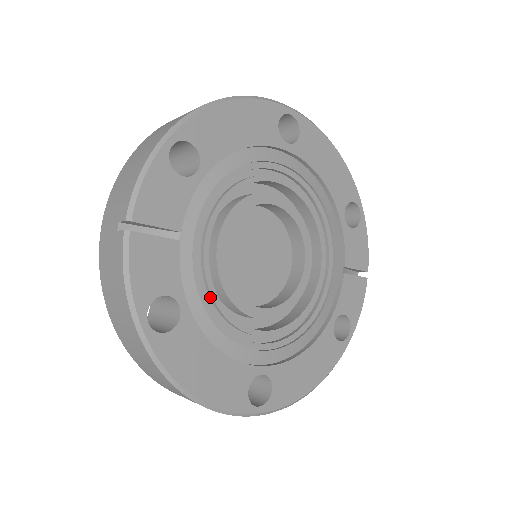
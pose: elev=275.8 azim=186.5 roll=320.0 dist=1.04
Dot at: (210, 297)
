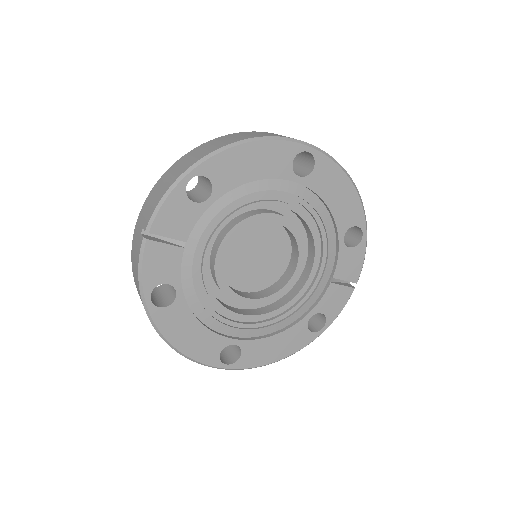
Dot at: (204, 286)
